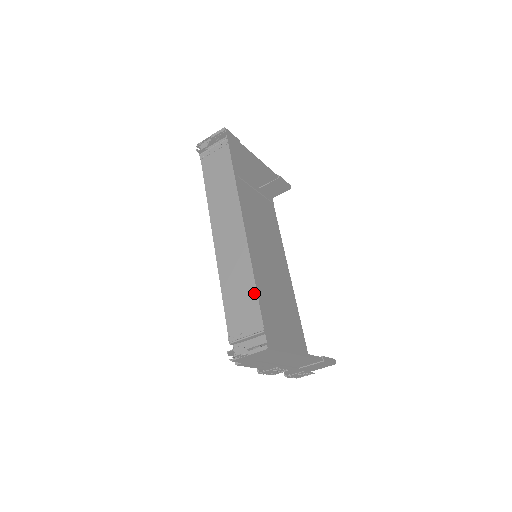
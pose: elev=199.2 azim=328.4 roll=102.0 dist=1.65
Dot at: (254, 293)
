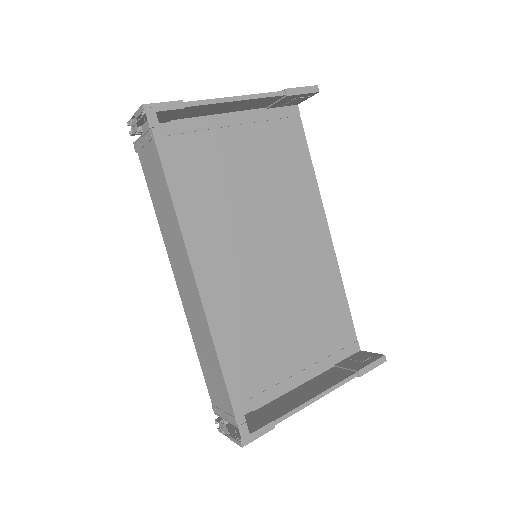
Dot at: (221, 378)
